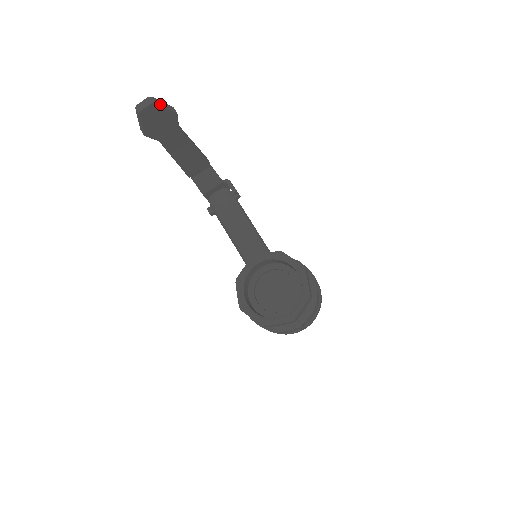
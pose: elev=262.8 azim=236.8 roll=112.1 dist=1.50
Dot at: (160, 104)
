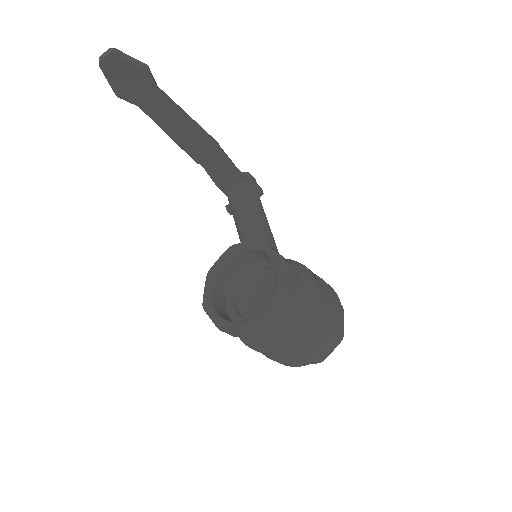
Dot at: (122, 55)
